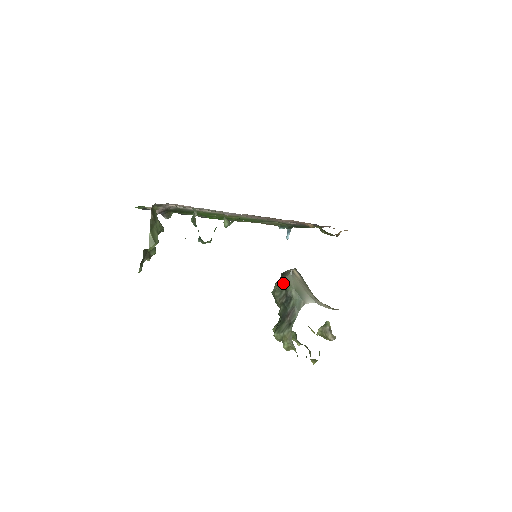
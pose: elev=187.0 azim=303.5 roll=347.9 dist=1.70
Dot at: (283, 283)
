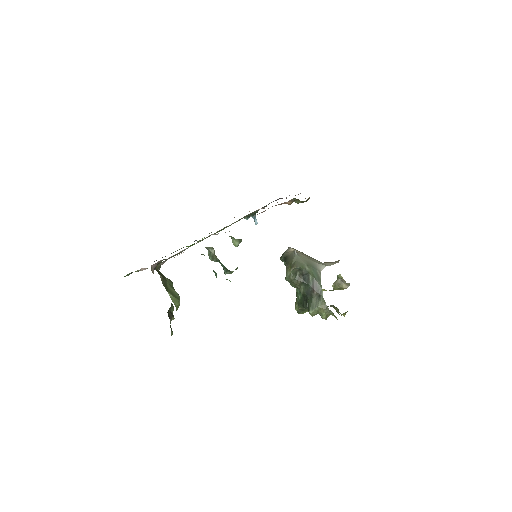
Dot at: (296, 266)
